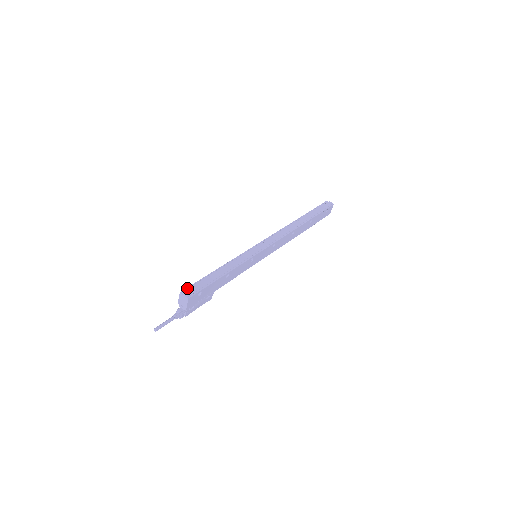
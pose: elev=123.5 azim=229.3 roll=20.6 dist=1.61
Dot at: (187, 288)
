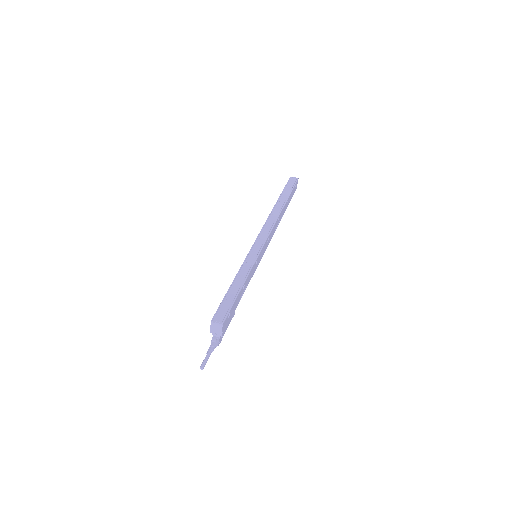
Dot at: (215, 314)
